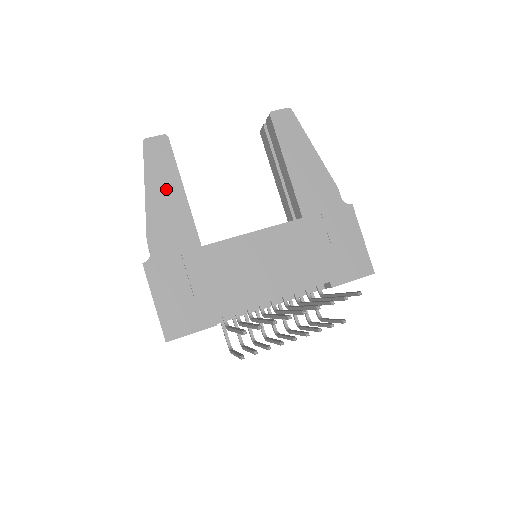
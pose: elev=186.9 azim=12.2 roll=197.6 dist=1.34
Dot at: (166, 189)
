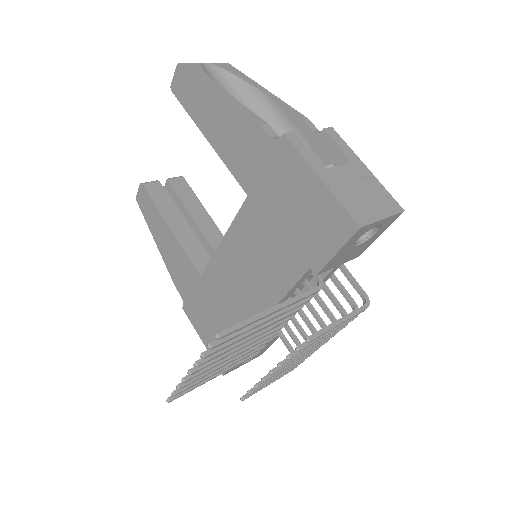
Dot at: (162, 234)
